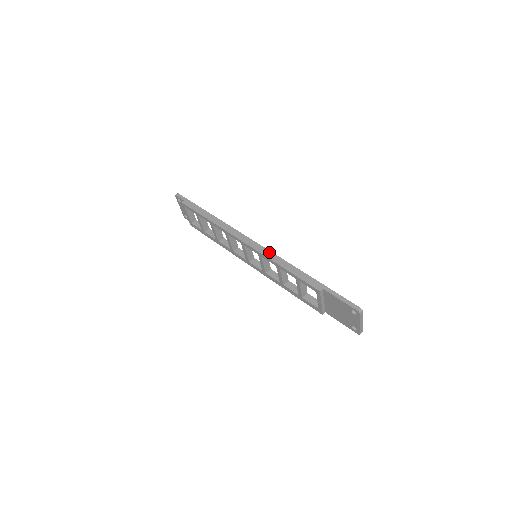
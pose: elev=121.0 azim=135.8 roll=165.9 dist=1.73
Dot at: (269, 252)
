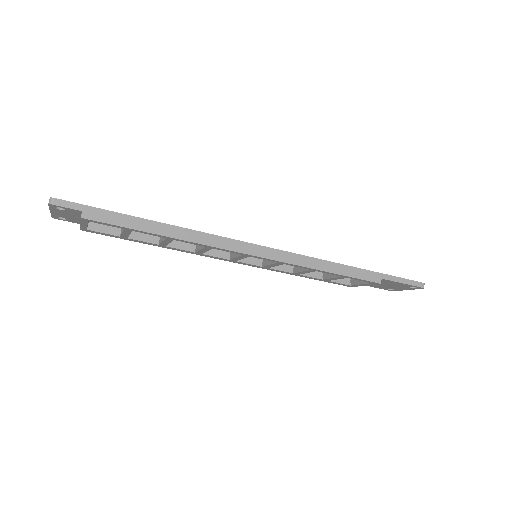
Dot at: (297, 256)
